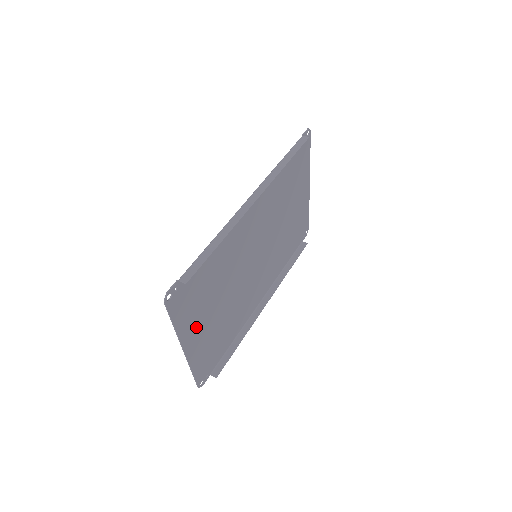
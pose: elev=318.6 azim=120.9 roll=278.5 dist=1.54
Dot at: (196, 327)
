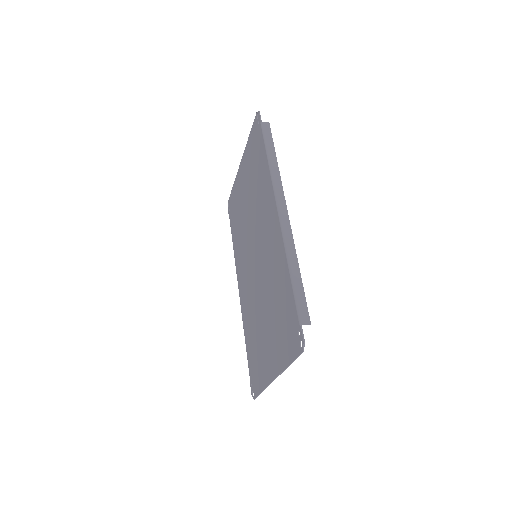
Dot at: (274, 352)
